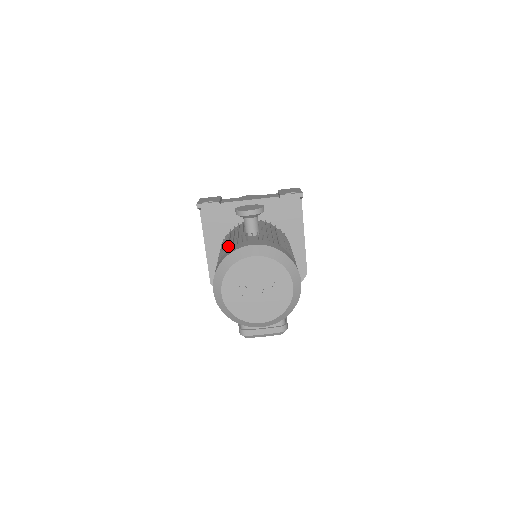
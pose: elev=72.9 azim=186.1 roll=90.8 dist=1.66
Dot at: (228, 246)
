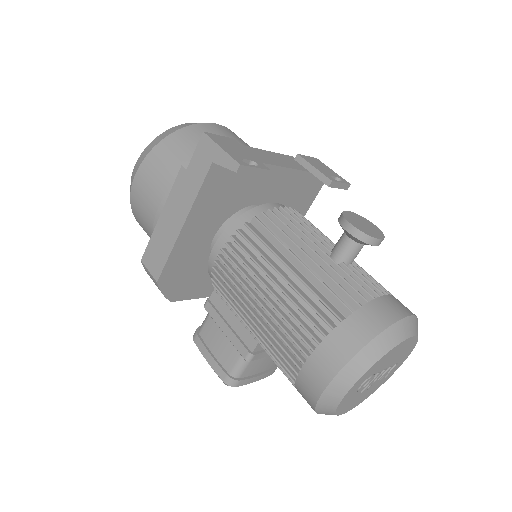
Dot at: (323, 284)
